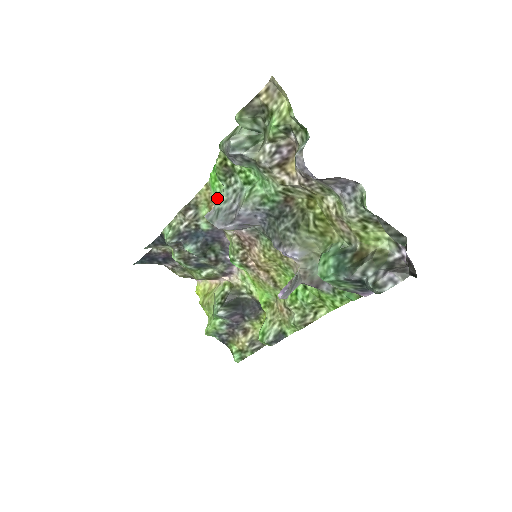
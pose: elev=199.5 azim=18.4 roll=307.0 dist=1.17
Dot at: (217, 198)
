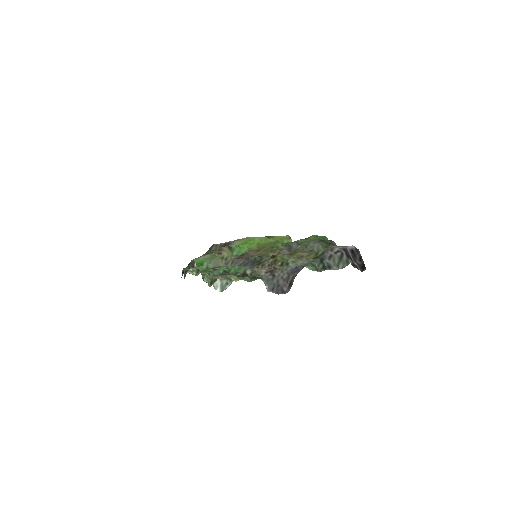
Dot at: occluded
